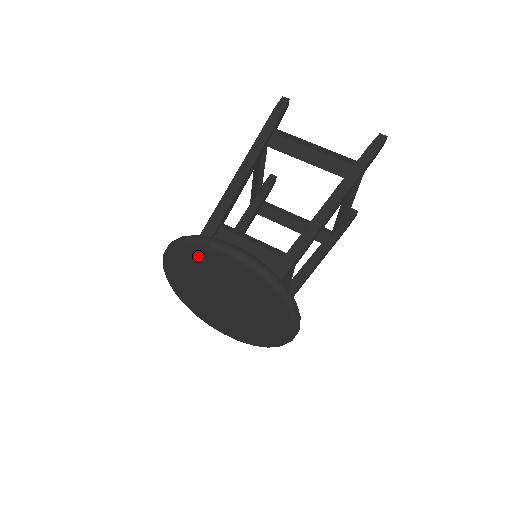
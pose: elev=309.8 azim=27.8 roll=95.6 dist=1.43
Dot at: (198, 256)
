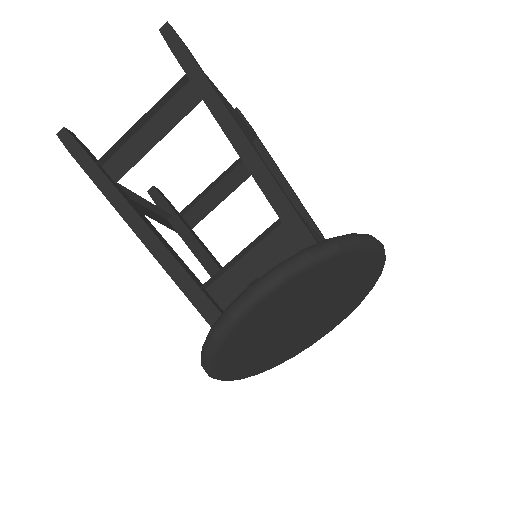
Dot at: (238, 339)
